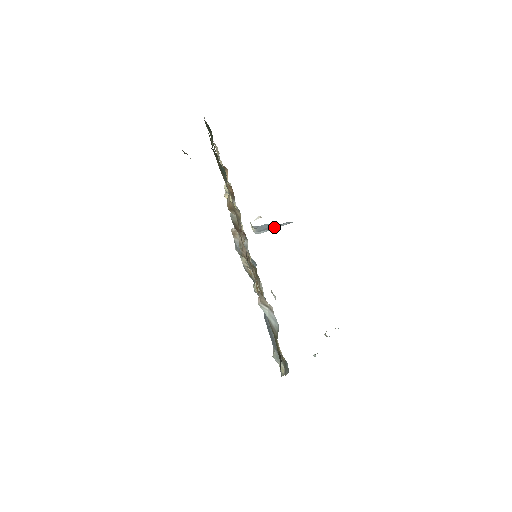
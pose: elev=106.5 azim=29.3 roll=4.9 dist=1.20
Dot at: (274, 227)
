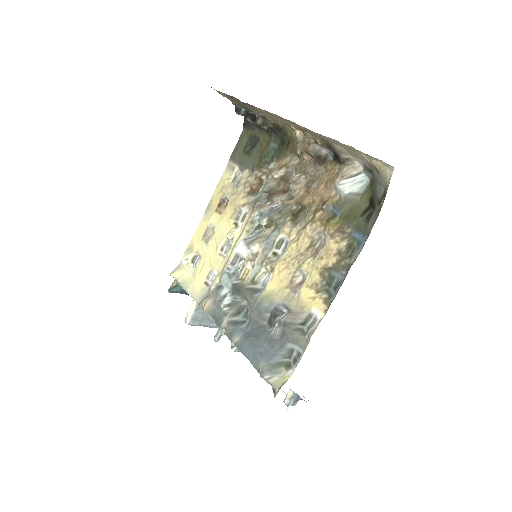
Dot at: (206, 323)
